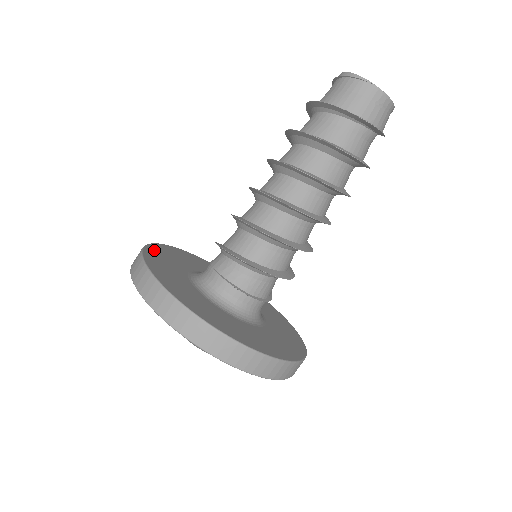
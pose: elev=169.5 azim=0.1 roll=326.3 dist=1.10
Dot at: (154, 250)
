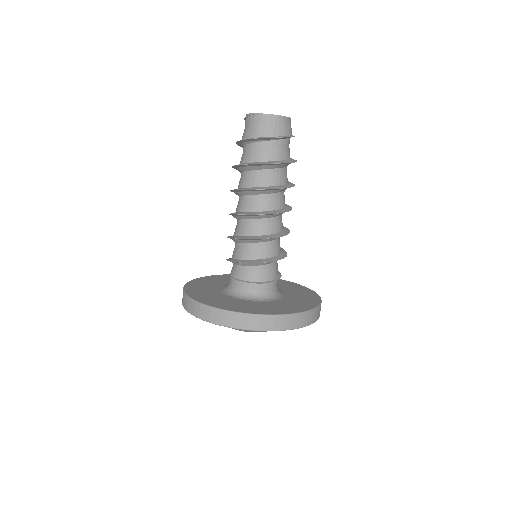
Dot at: (201, 280)
